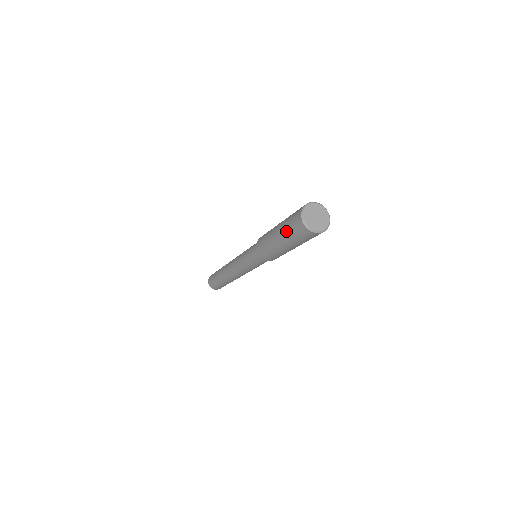
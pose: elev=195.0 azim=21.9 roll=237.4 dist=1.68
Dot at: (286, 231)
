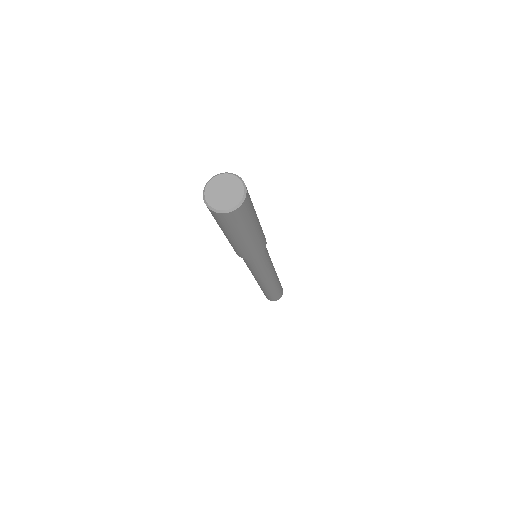
Dot at: occluded
